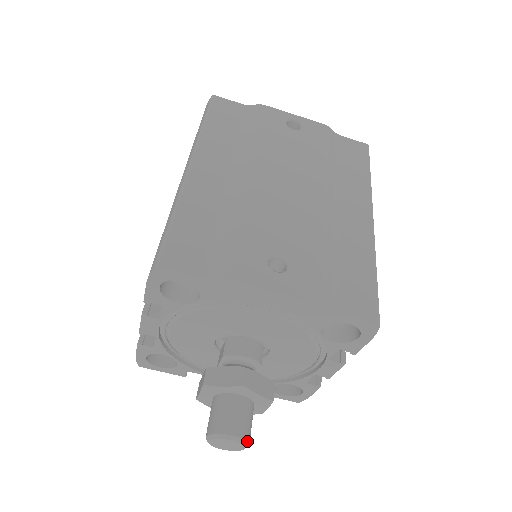
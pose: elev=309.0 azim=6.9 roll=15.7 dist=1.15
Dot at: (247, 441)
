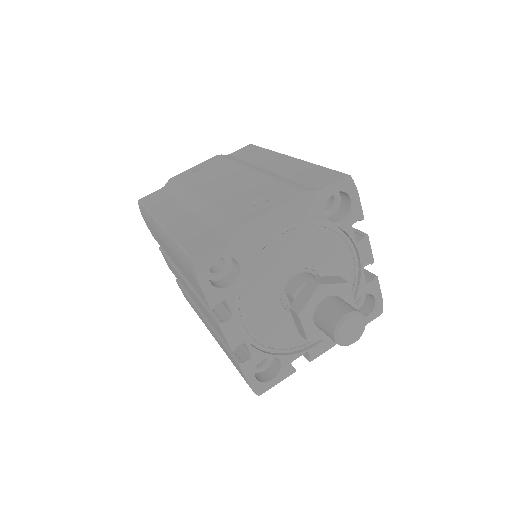
Dot at: (359, 312)
